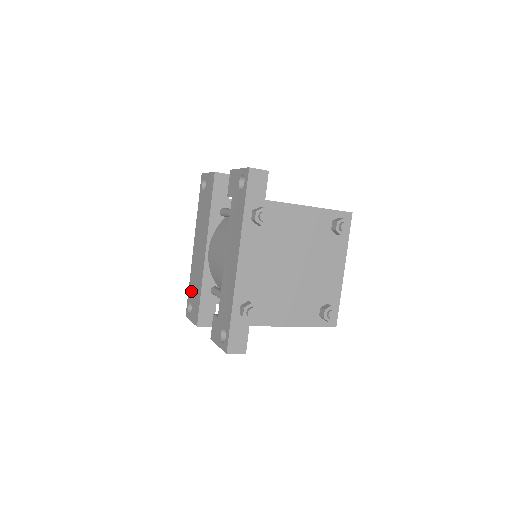
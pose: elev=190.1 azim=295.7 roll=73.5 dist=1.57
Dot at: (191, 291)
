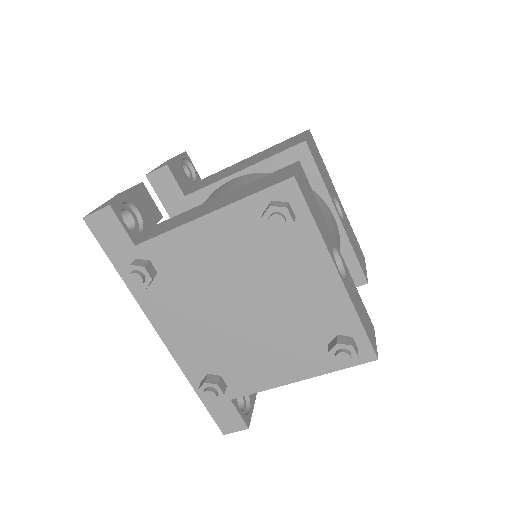
Dot at: occluded
